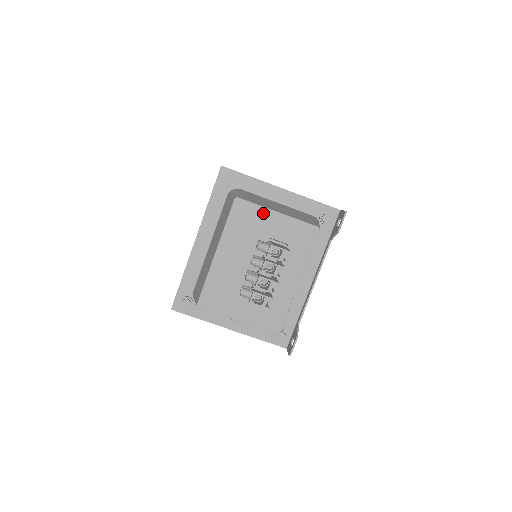
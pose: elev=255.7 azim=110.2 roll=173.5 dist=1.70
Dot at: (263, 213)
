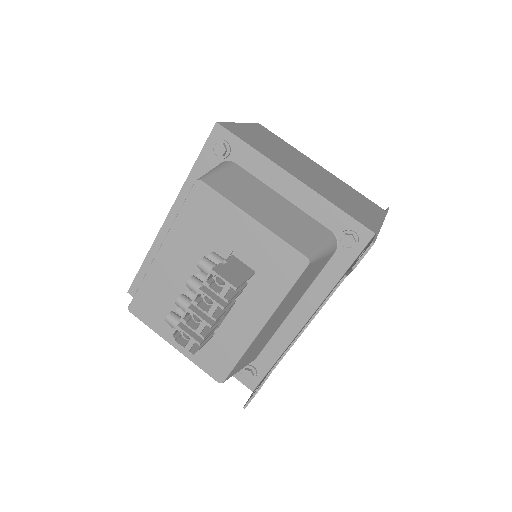
Dot at: (231, 213)
